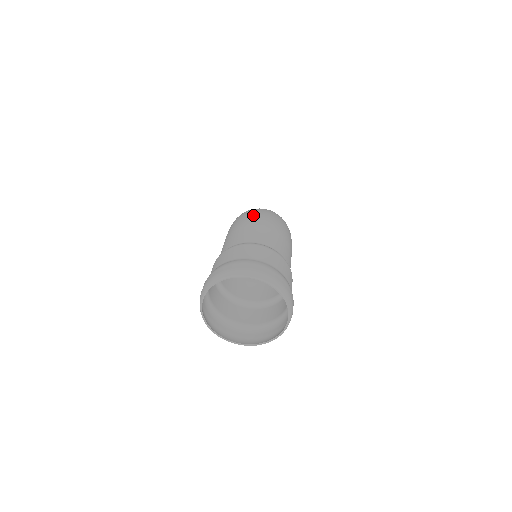
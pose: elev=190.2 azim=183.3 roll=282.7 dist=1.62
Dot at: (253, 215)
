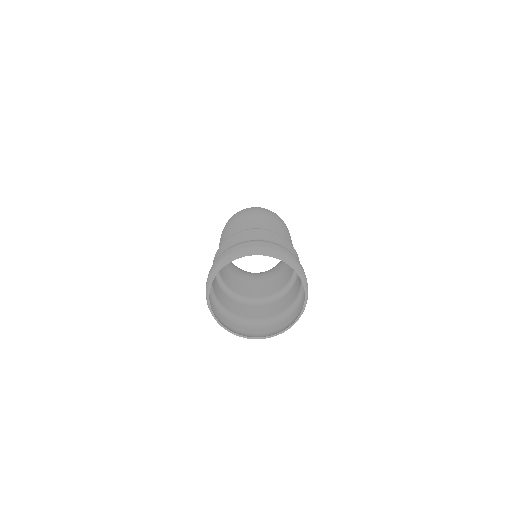
Dot at: (242, 211)
